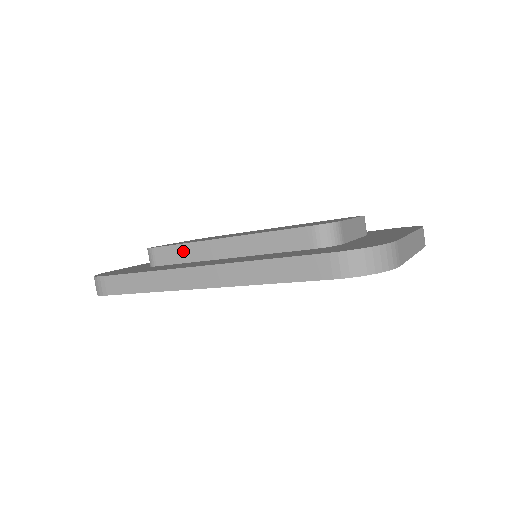
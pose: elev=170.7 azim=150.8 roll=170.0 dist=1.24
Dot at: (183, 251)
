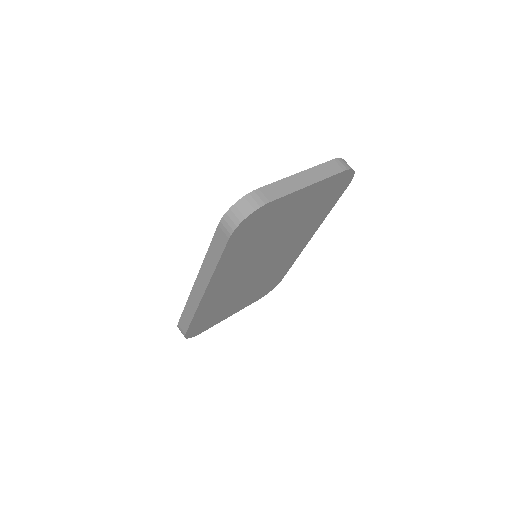
Dot at: occluded
